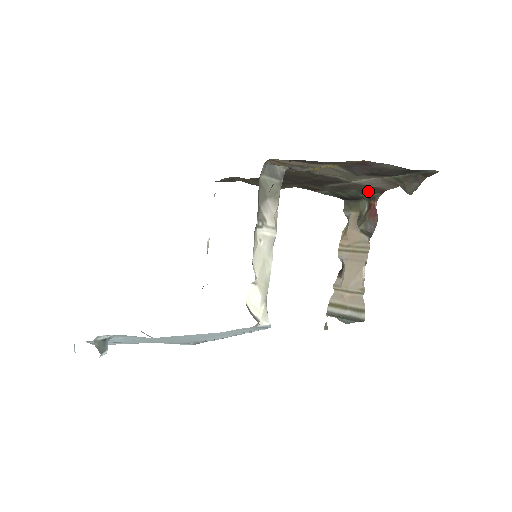
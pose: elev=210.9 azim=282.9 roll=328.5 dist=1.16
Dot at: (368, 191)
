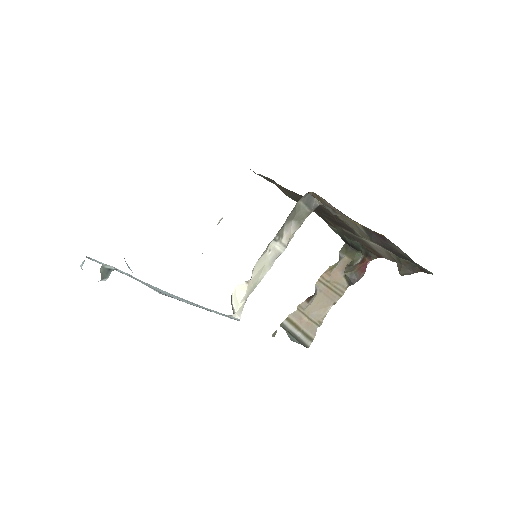
Dot at: (369, 250)
